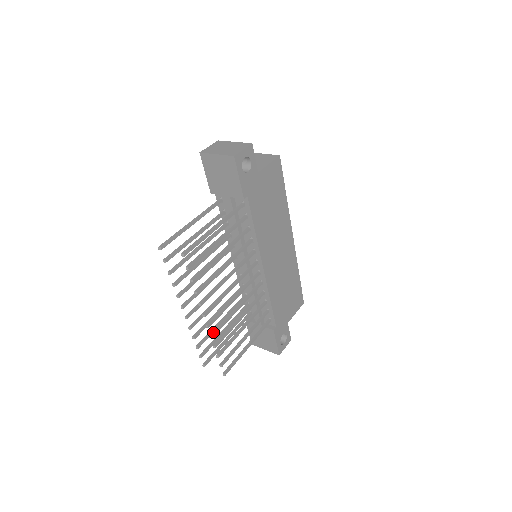
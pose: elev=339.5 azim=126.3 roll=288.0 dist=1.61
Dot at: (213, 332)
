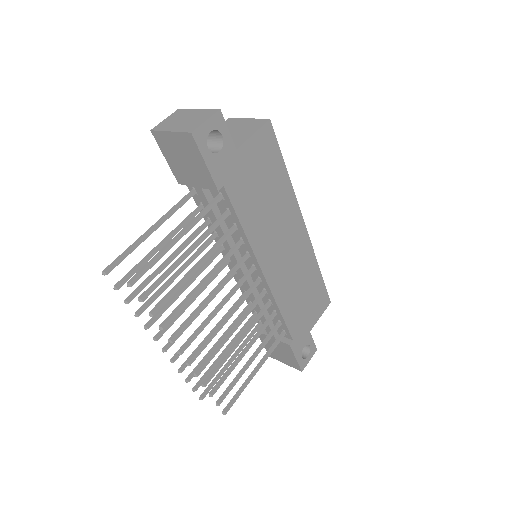
Dot at: (199, 368)
